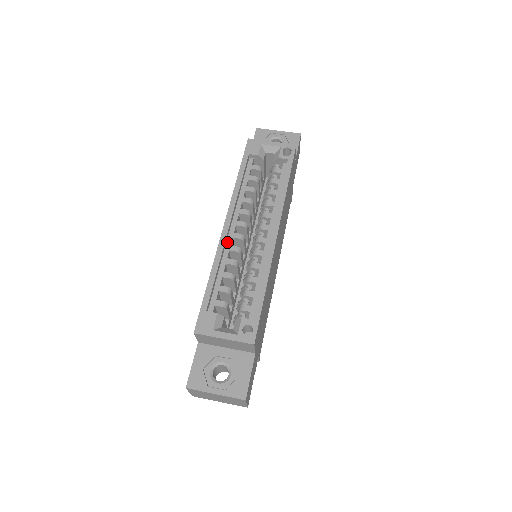
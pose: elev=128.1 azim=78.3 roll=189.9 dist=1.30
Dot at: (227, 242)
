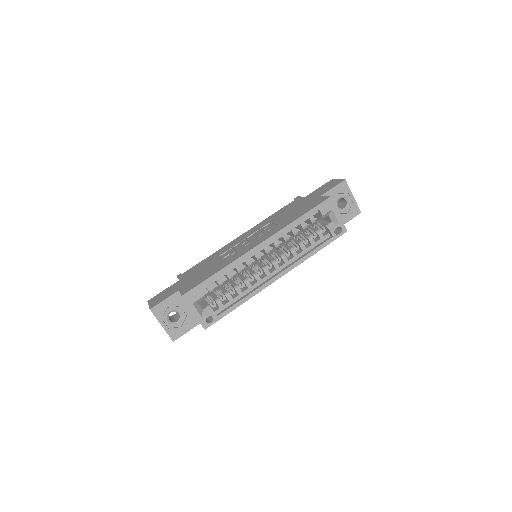
Dot at: (249, 255)
